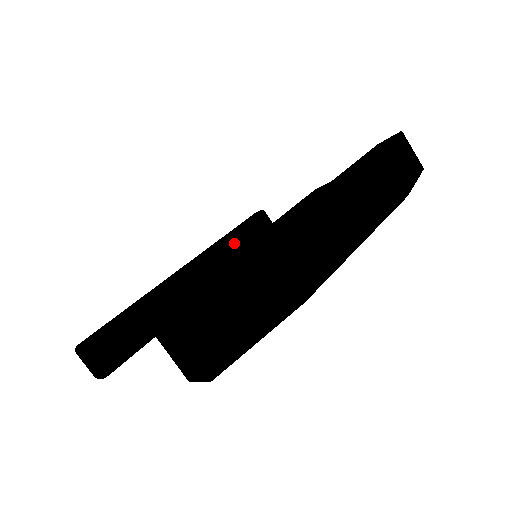
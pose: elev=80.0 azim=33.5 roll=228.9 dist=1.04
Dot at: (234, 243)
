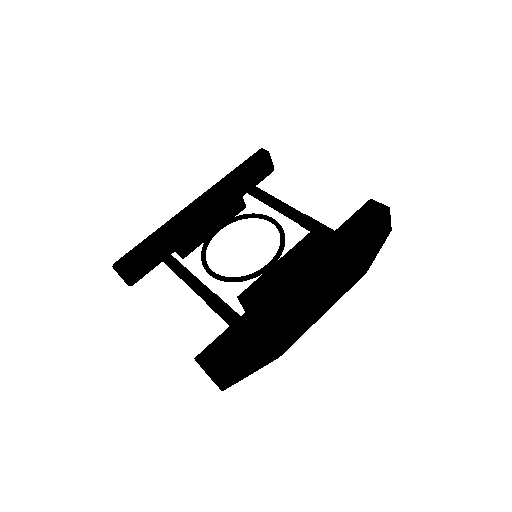
Dot at: (239, 194)
